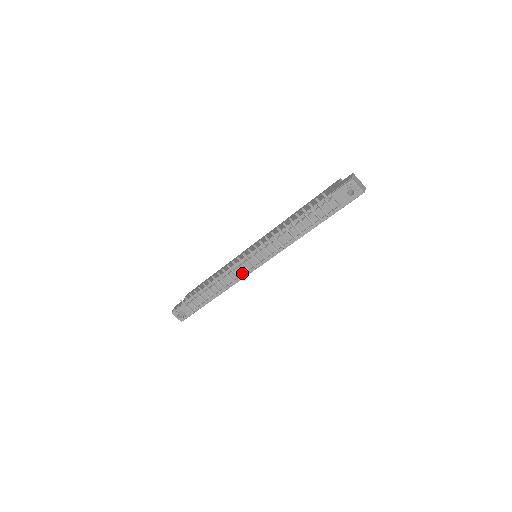
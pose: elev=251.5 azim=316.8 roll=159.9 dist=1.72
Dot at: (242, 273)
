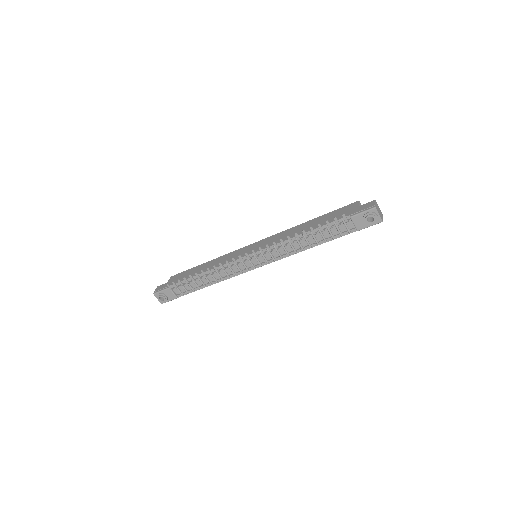
Dot at: (239, 270)
